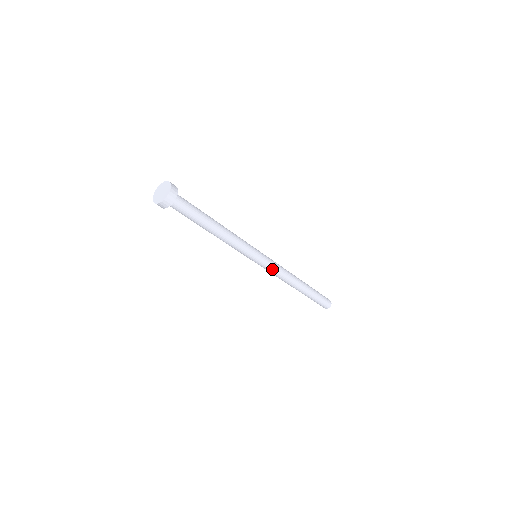
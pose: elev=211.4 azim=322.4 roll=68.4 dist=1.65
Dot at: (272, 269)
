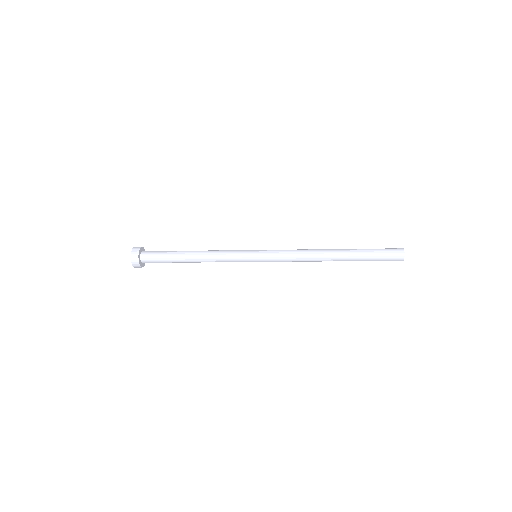
Dot at: (280, 259)
